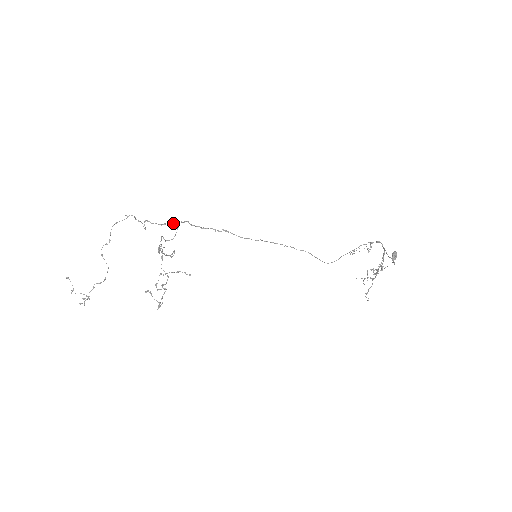
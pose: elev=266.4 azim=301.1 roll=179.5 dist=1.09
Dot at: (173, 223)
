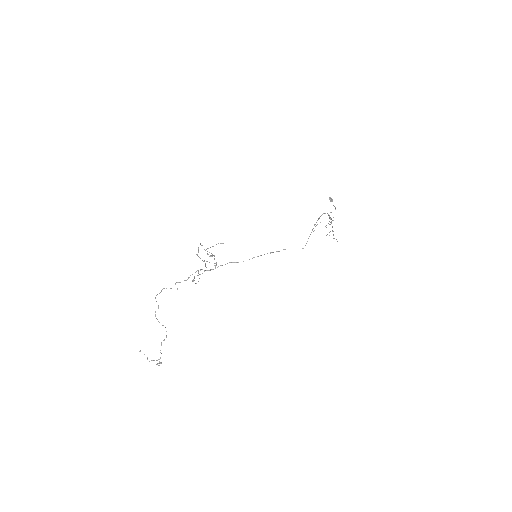
Dot at: occluded
